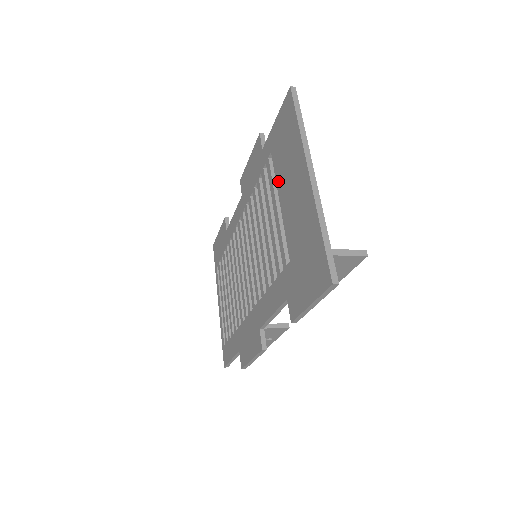
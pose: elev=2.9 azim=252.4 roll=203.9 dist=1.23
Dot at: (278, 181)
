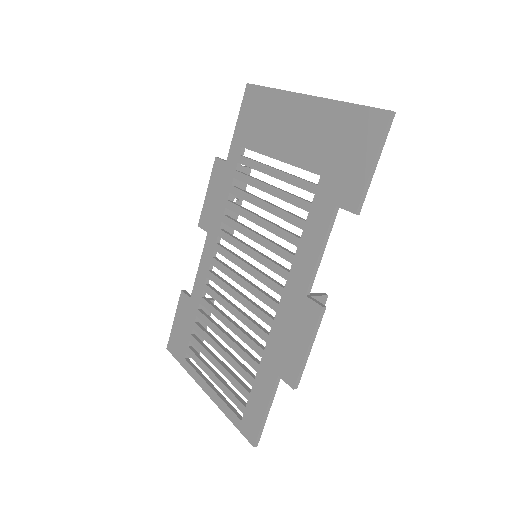
Dot at: (265, 150)
